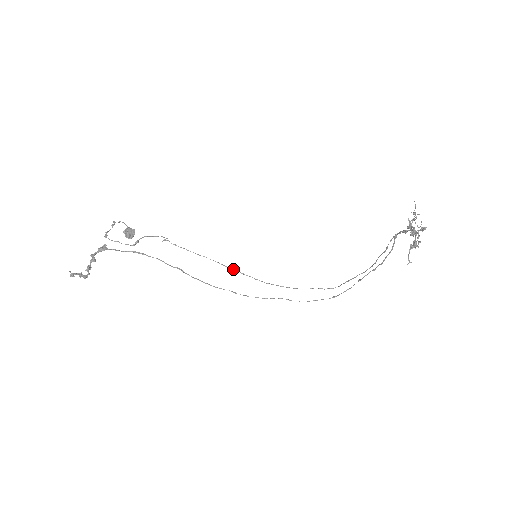
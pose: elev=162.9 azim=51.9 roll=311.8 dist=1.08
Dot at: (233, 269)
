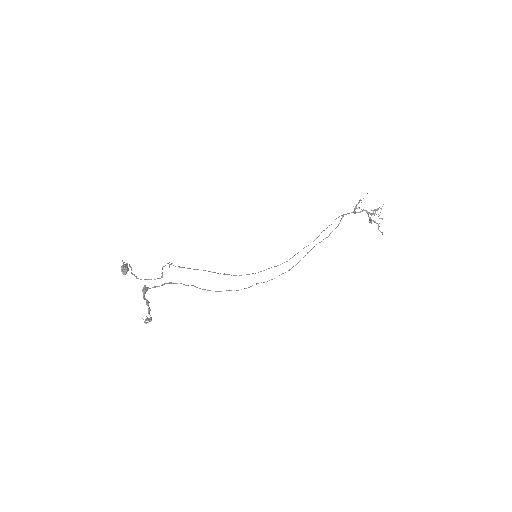
Dot at: (217, 273)
